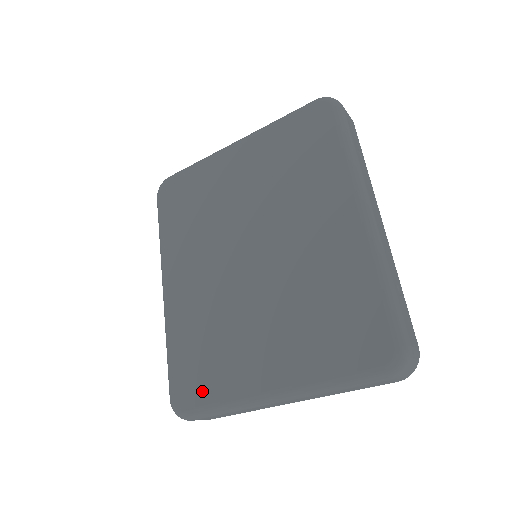
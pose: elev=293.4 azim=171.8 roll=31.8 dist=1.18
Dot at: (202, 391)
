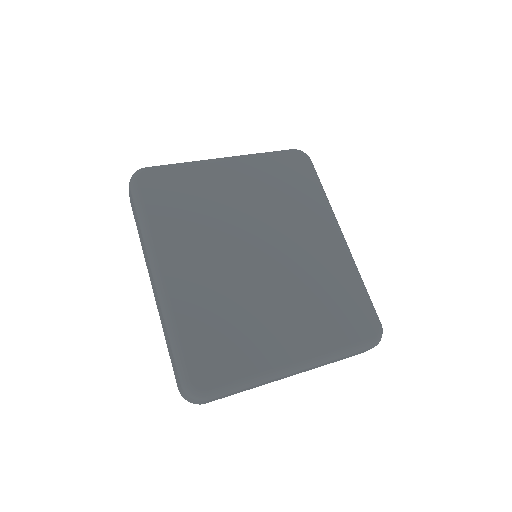
Dot at: (226, 369)
